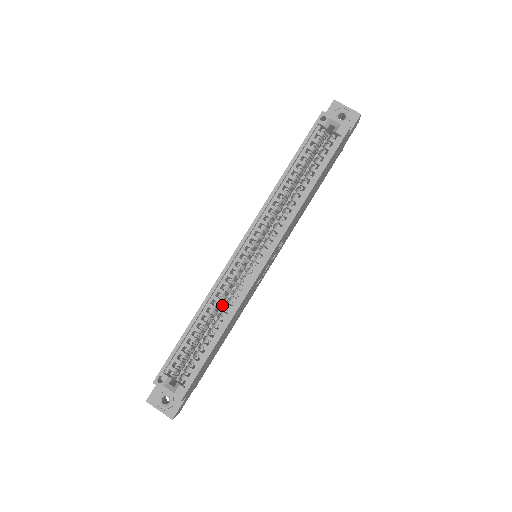
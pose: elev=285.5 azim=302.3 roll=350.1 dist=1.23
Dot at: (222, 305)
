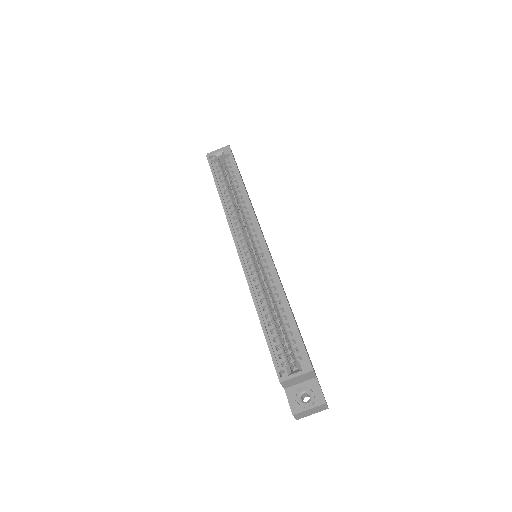
Dot at: (268, 295)
